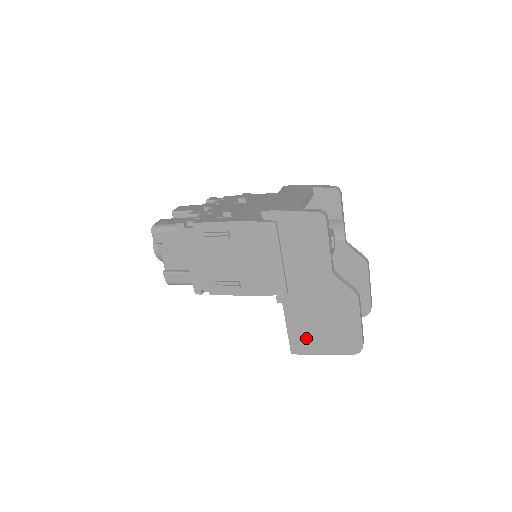
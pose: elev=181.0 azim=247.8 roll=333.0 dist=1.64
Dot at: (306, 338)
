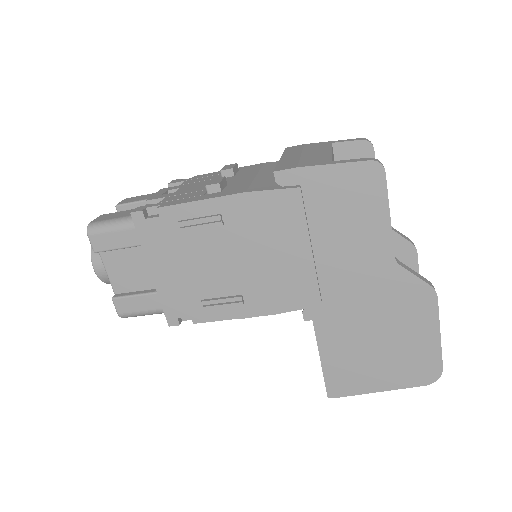
Dot at: (352, 370)
